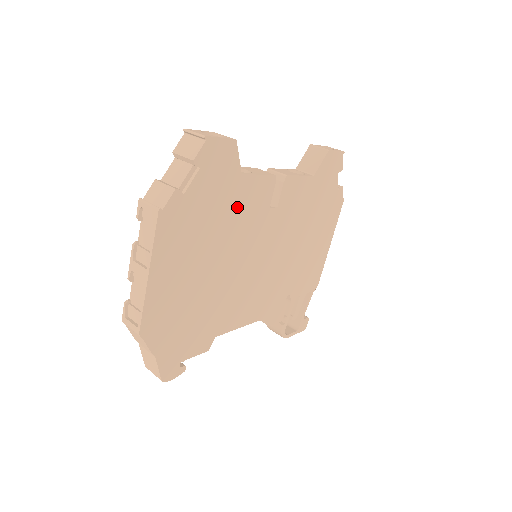
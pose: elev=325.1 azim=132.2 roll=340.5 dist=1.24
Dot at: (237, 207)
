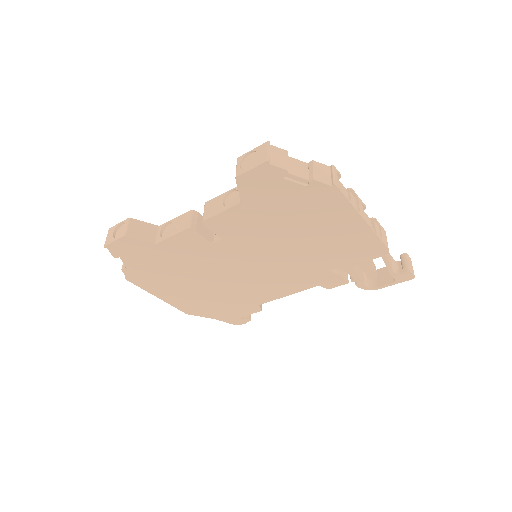
Dot at: (178, 256)
